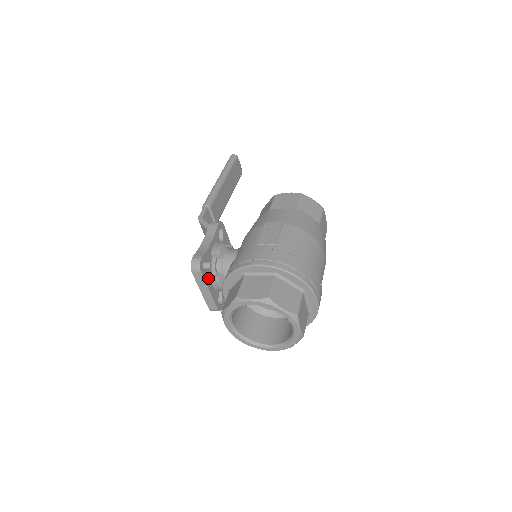
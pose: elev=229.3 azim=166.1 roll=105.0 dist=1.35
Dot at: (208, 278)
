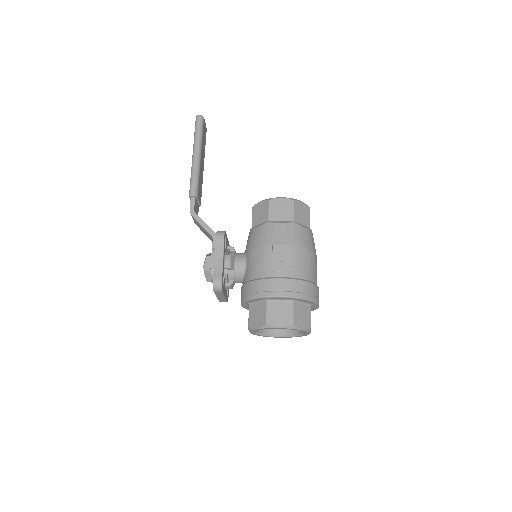
Dot at: (224, 289)
